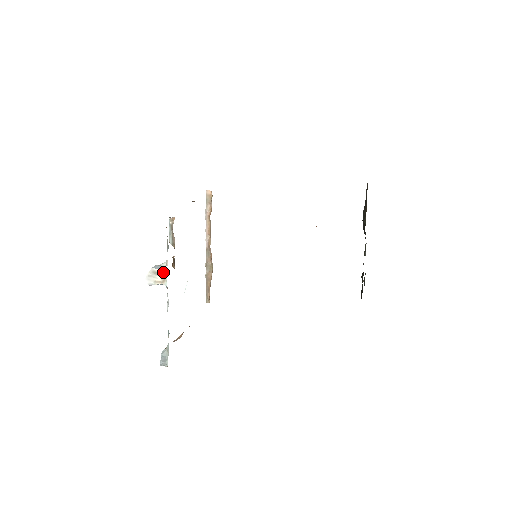
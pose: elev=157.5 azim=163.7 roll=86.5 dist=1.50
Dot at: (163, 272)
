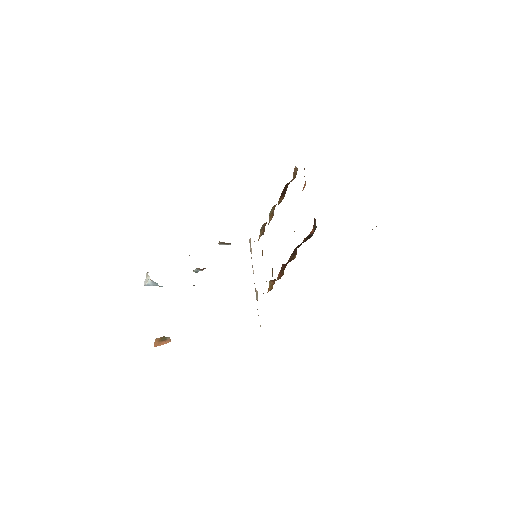
Dot at: occluded
